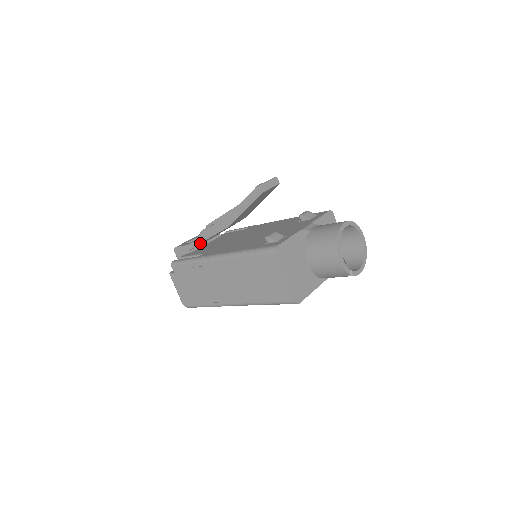
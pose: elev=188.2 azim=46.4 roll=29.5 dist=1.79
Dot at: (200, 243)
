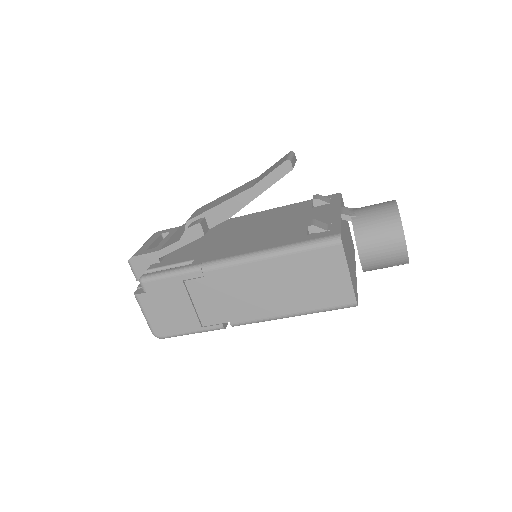
Dot at: (179, 246)
